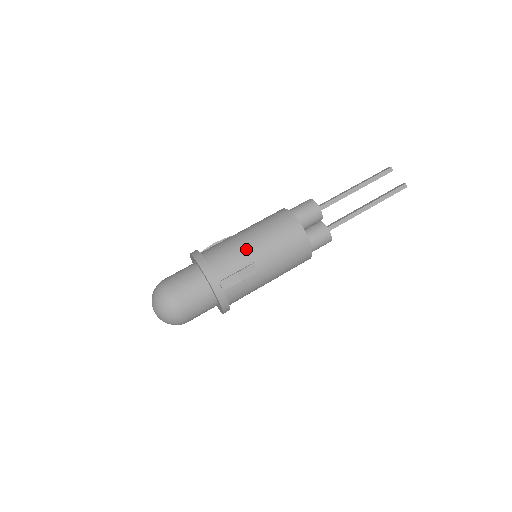
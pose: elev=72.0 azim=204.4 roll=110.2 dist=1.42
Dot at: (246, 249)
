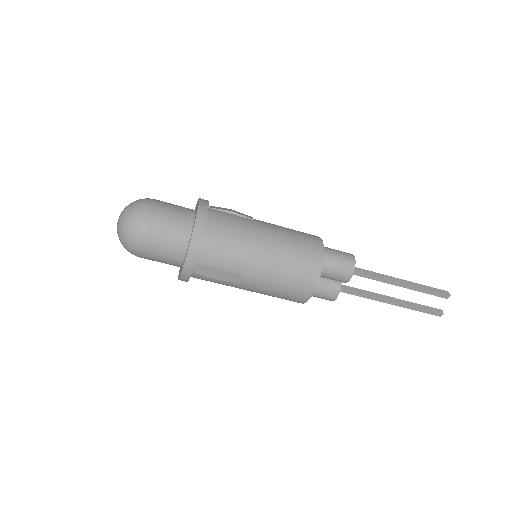
Dot at: (249, 258)
